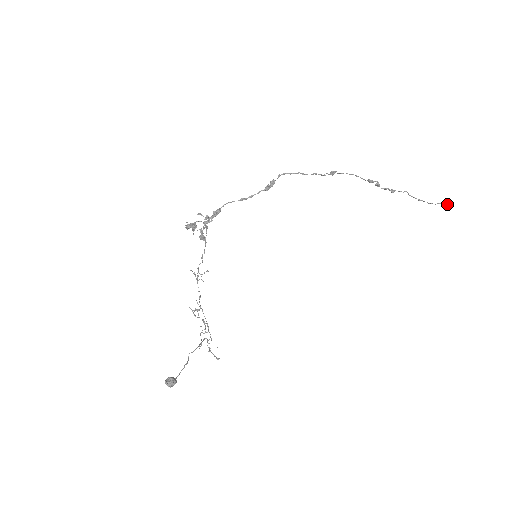
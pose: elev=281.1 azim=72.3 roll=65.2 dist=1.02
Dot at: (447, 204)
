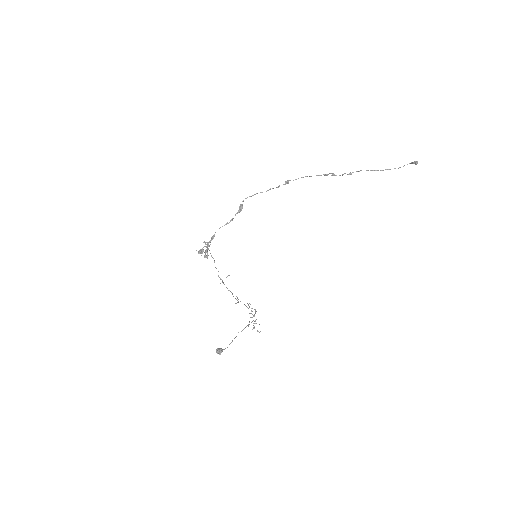
Dot at: (413, 163)
